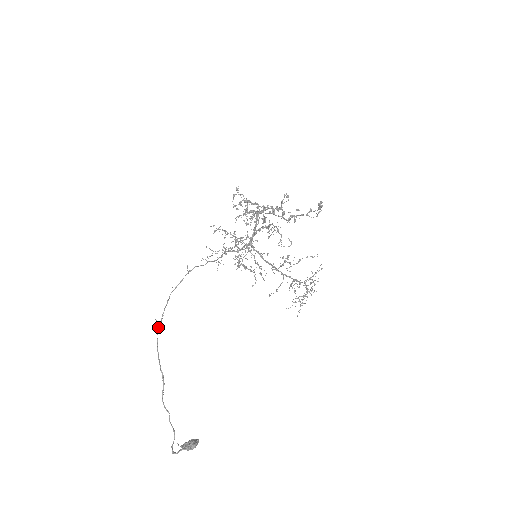
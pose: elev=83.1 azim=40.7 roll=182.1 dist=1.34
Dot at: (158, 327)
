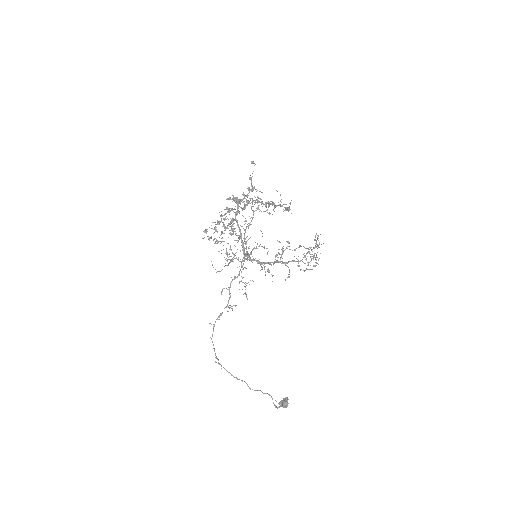
Dot at: (219, 363)
